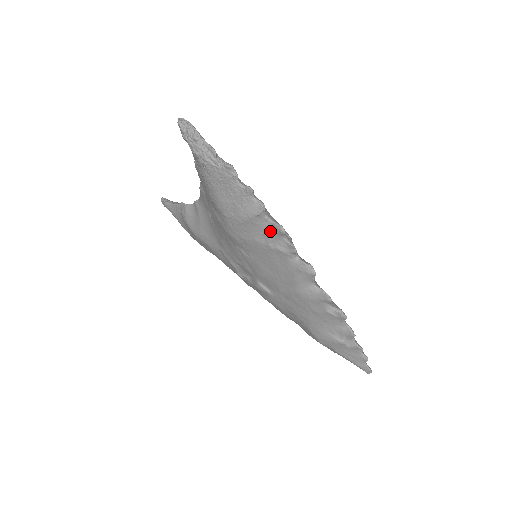
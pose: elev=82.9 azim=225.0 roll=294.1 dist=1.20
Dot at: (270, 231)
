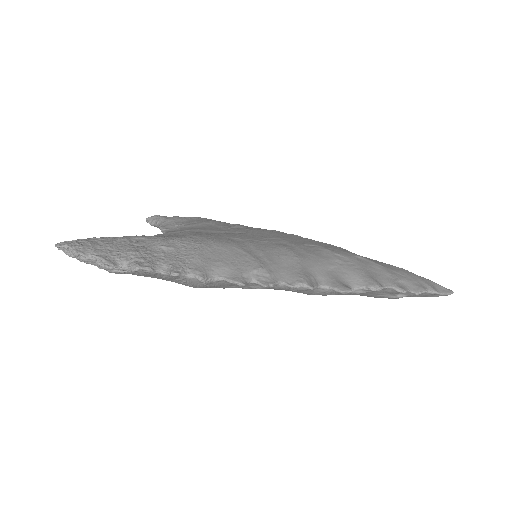
Dot at: (231, 284)
